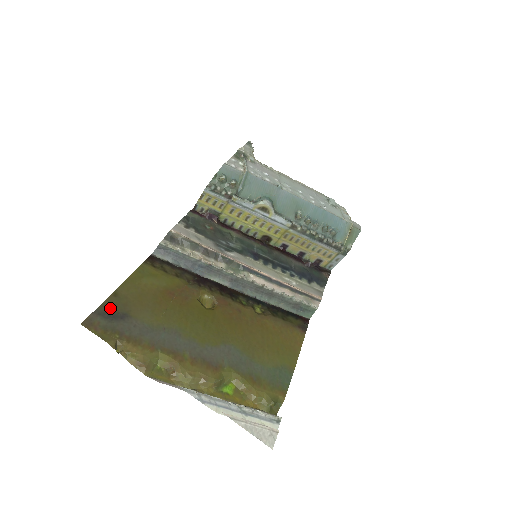
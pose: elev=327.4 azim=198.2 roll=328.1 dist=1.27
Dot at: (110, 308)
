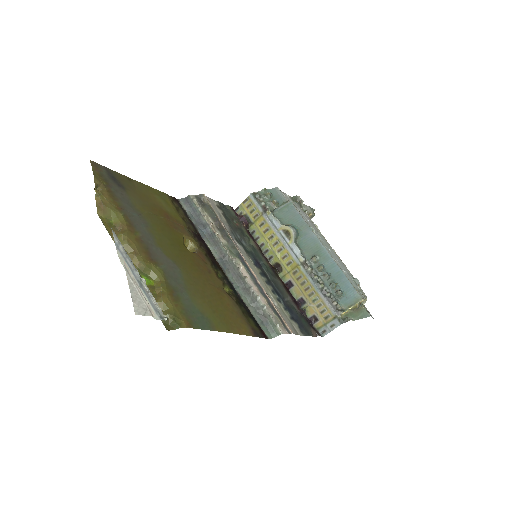
Dot at: (117, 177)
